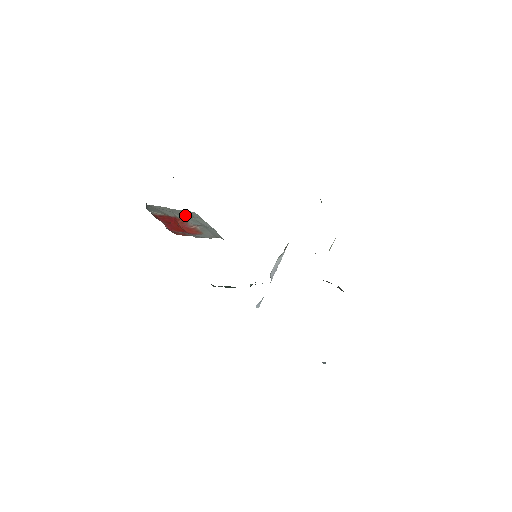
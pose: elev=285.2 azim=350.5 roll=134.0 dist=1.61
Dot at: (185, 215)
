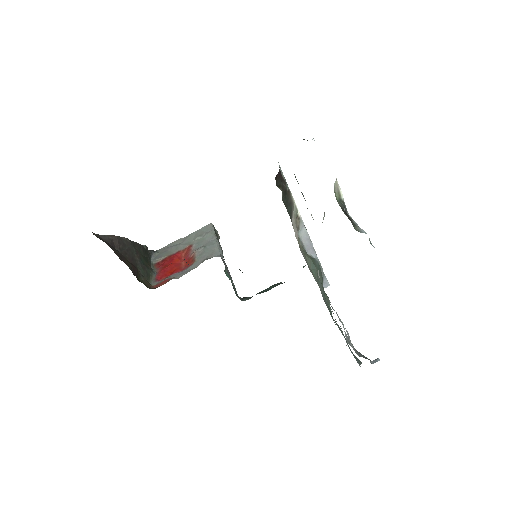
Dot at: (194, 239)
